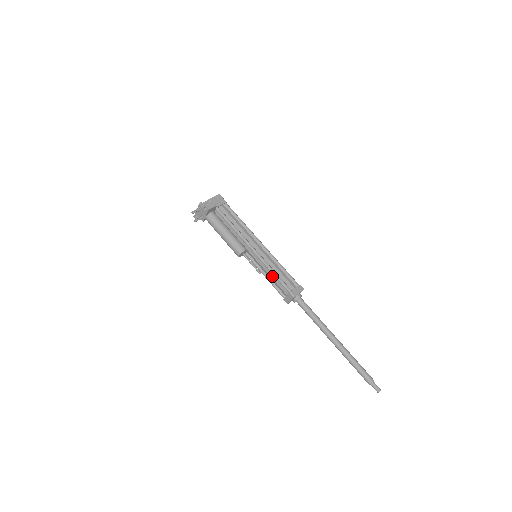
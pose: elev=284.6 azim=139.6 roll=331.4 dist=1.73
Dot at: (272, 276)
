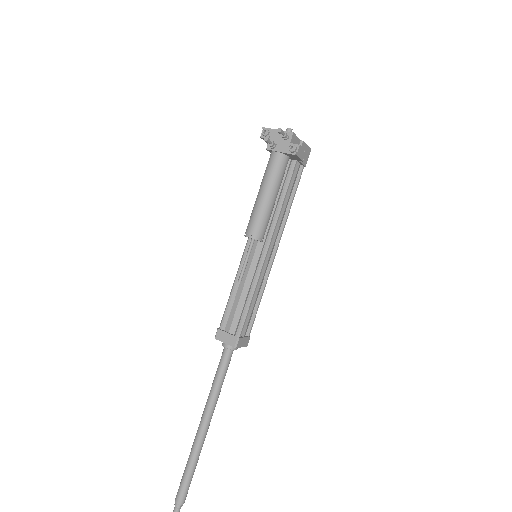
Dot at: (243, 297)
